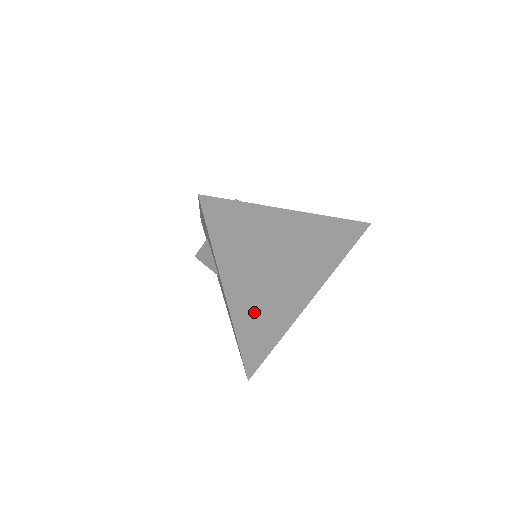
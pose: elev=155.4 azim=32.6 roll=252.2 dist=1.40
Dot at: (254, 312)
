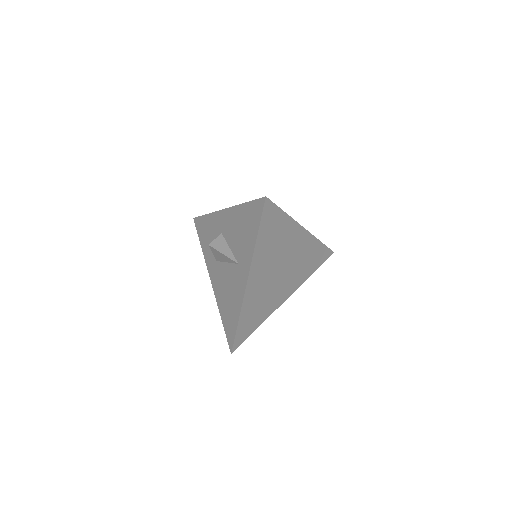
Dot at: (256, 298)
